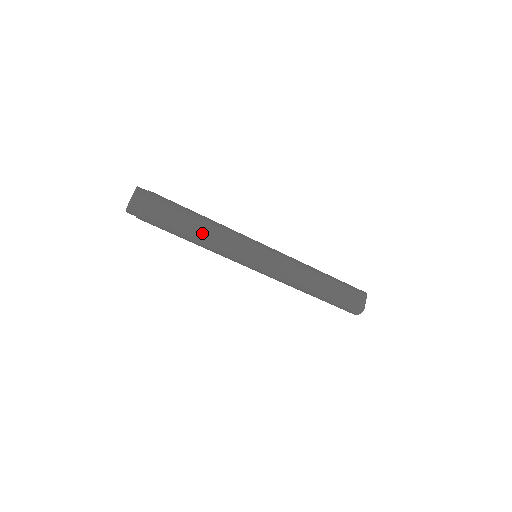
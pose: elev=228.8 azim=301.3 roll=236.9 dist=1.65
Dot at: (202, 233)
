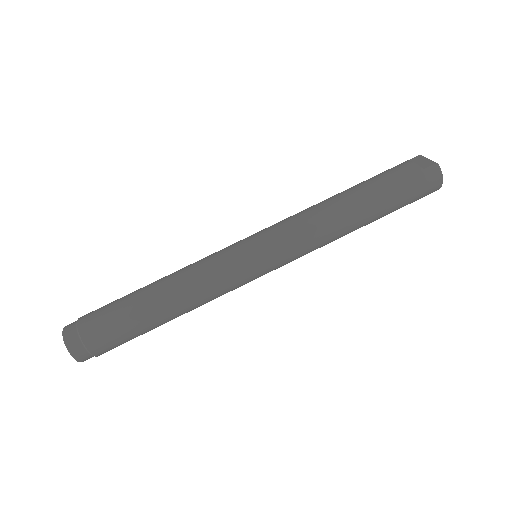
Dot at: (164, 289)
